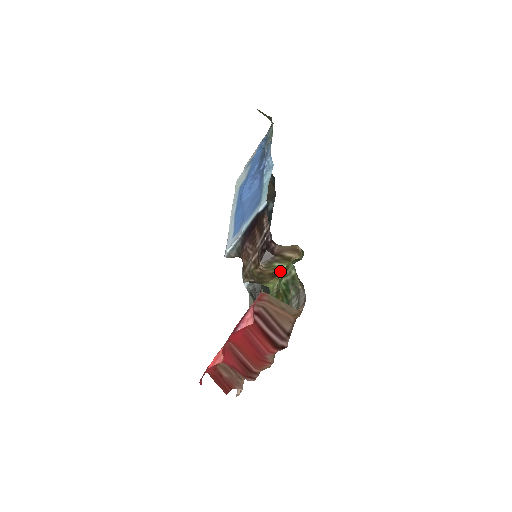
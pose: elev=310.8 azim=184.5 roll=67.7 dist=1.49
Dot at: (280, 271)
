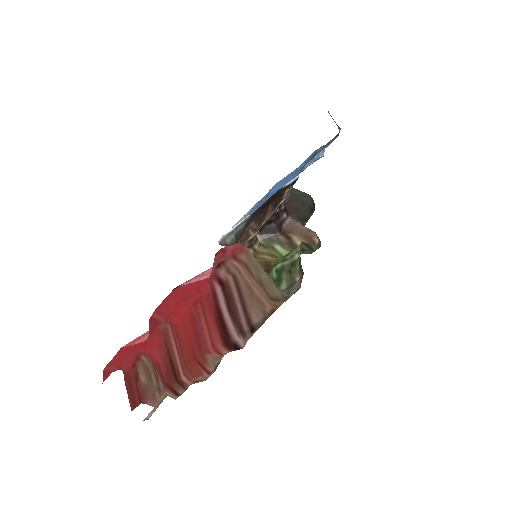
Dot at: occluded
